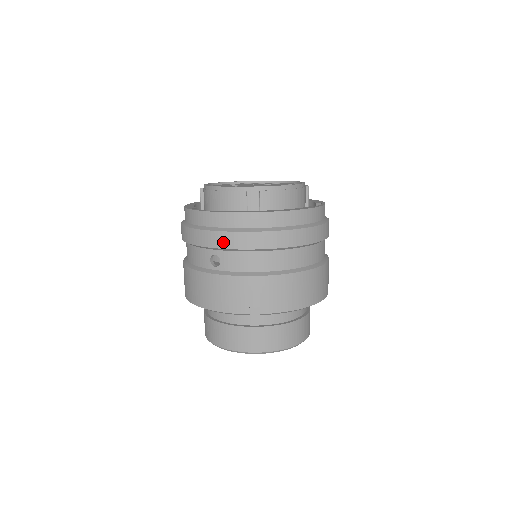
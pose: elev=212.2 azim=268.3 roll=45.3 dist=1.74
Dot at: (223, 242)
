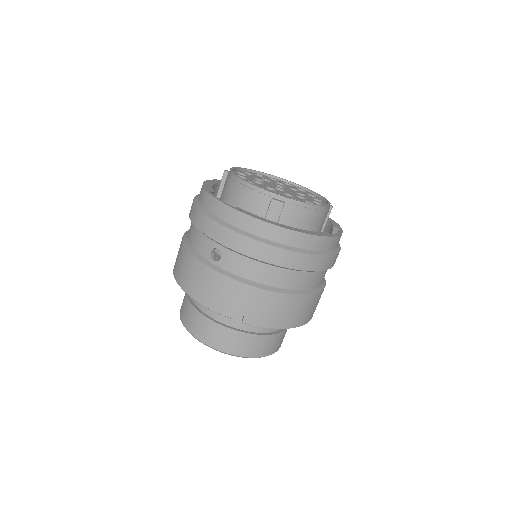
Dot at: (231, 241)
